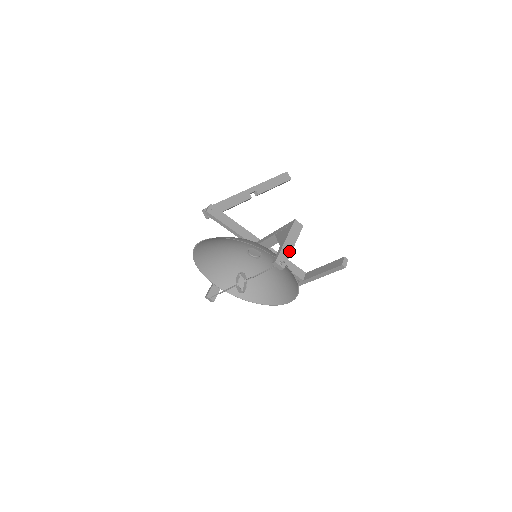
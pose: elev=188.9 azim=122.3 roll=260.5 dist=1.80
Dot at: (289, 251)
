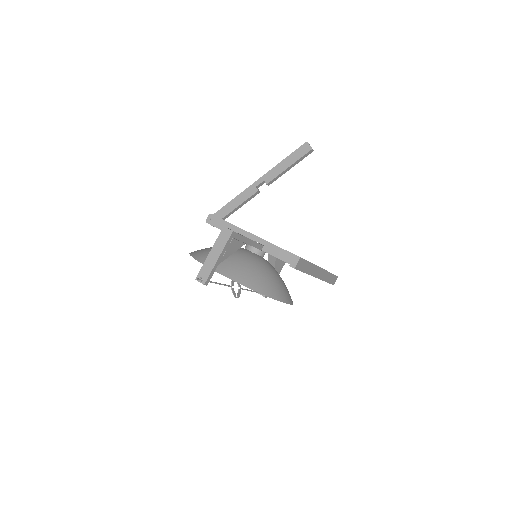
Dot at: (212, 264)
